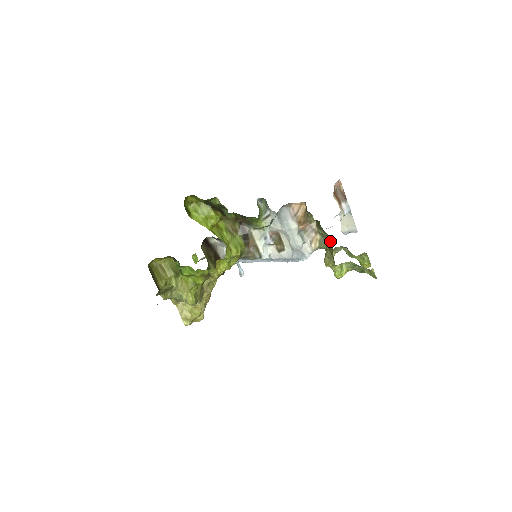
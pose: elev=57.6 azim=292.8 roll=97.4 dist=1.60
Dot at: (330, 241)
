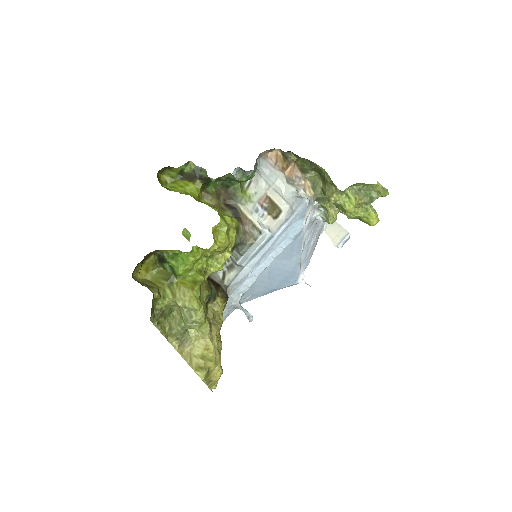
Dot at: (321, 169)
